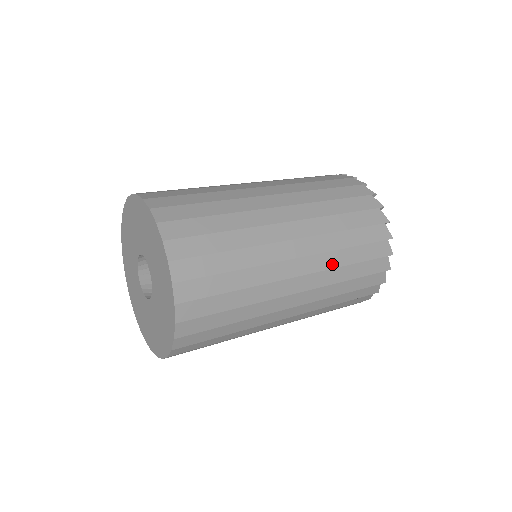
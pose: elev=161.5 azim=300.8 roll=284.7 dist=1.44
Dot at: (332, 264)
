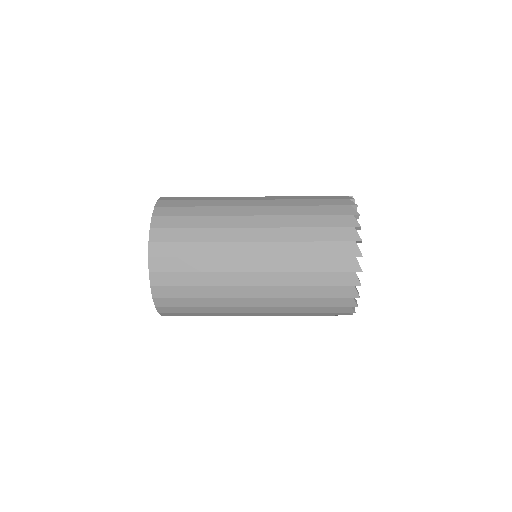
Dot at: (288, 224)
